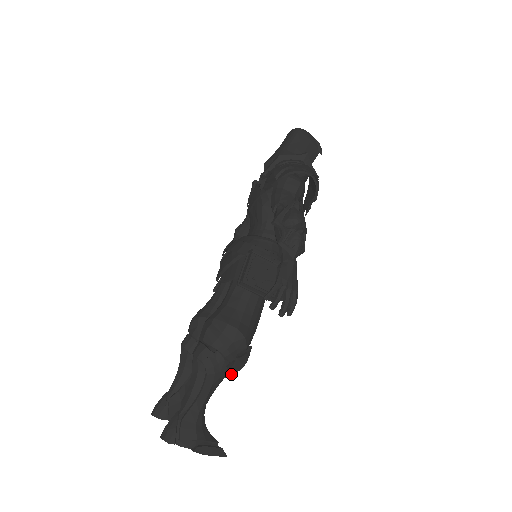
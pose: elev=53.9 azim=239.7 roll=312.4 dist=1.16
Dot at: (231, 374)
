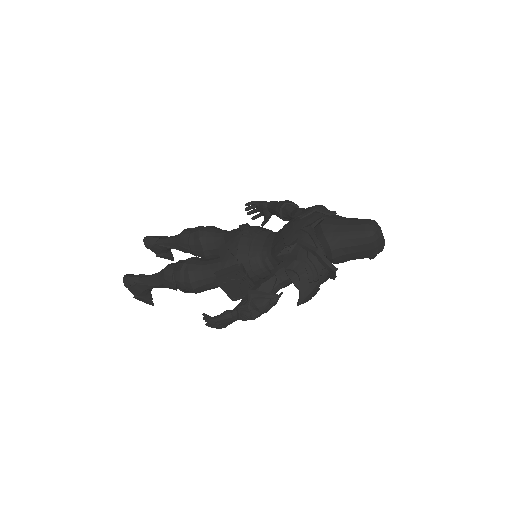
Dot at: occluded
